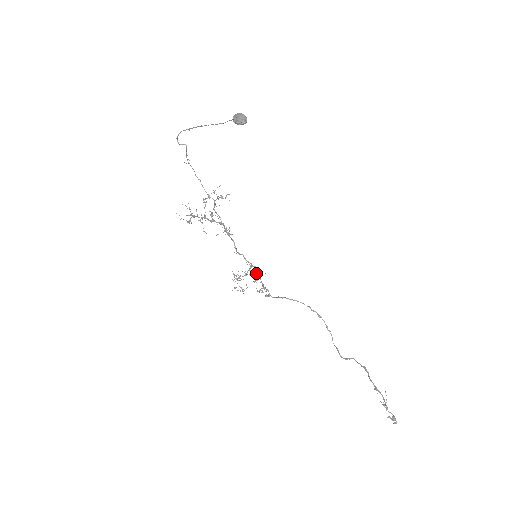
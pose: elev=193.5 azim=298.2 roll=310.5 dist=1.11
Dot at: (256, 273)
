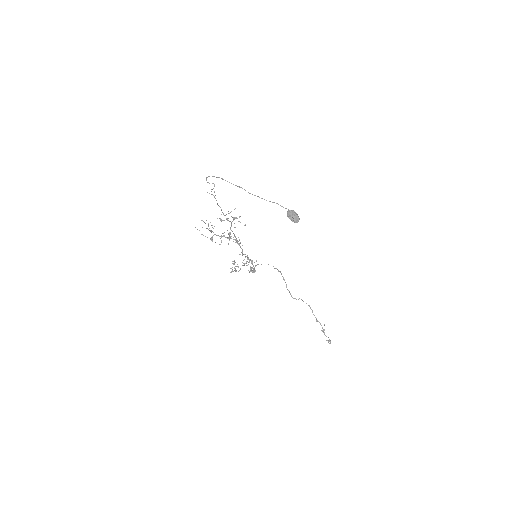
Dot at: (252, 264)
